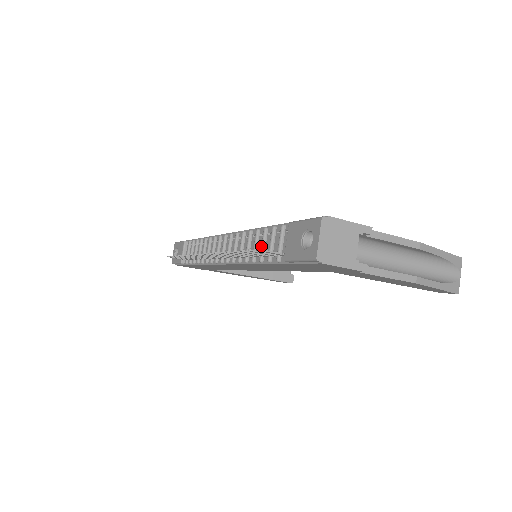
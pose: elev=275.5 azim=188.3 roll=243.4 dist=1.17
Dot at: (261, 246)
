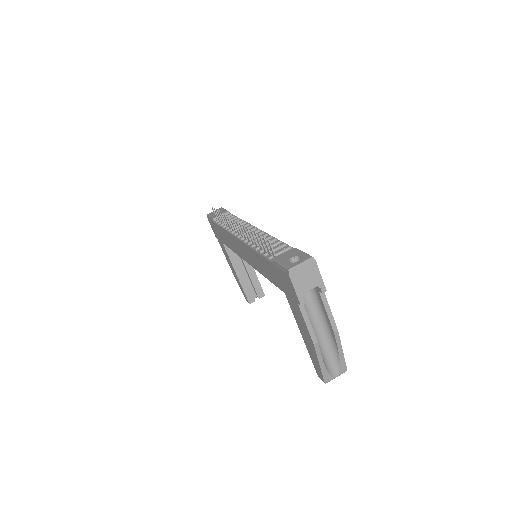
Dot at: (269, 246)
